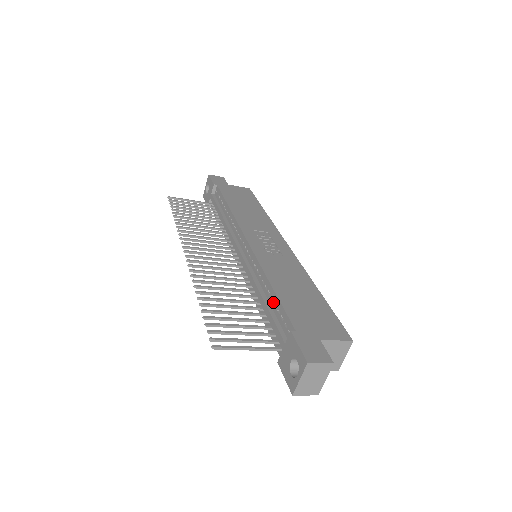
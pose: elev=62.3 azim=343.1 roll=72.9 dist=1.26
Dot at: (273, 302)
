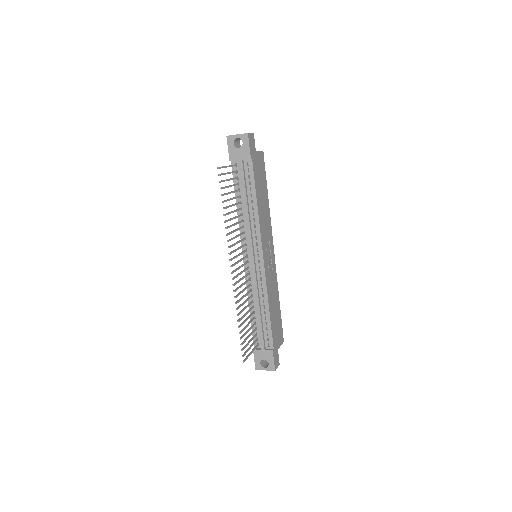
Dot at: (266, 320)
